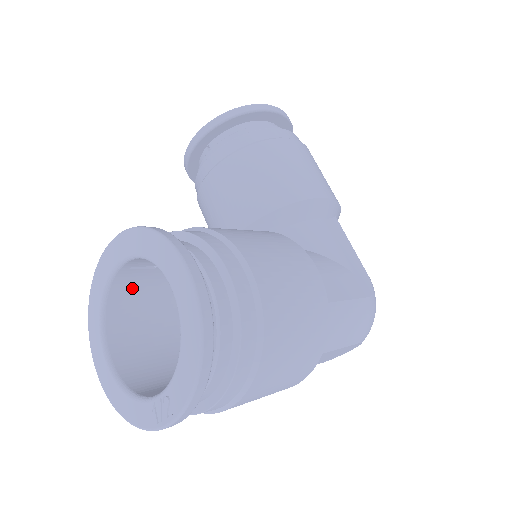
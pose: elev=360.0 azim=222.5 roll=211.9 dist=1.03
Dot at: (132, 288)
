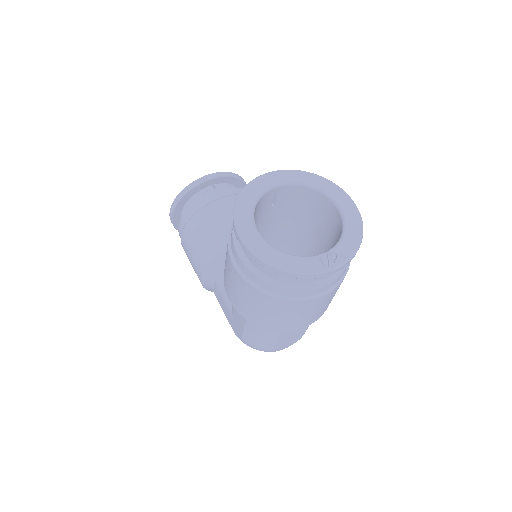
Dot at: (259, 208)
